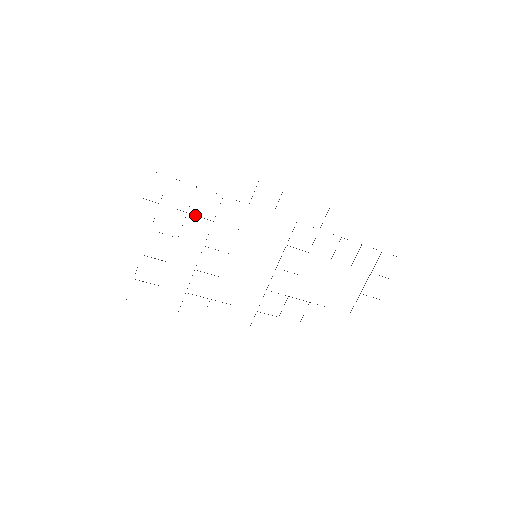
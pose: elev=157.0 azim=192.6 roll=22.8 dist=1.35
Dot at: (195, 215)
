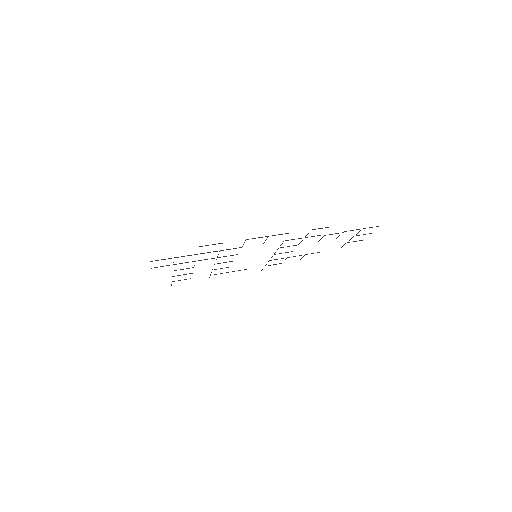
Dot at: occluded
